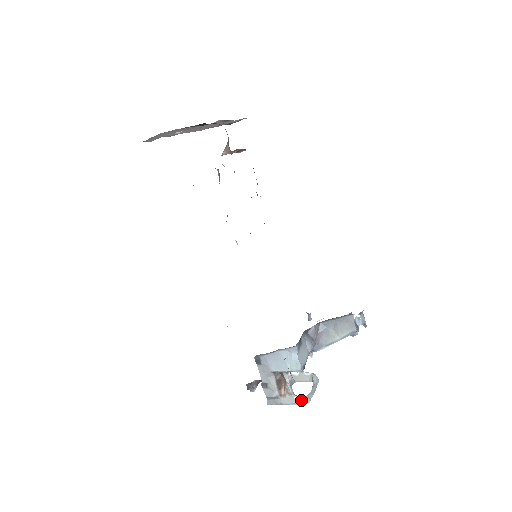
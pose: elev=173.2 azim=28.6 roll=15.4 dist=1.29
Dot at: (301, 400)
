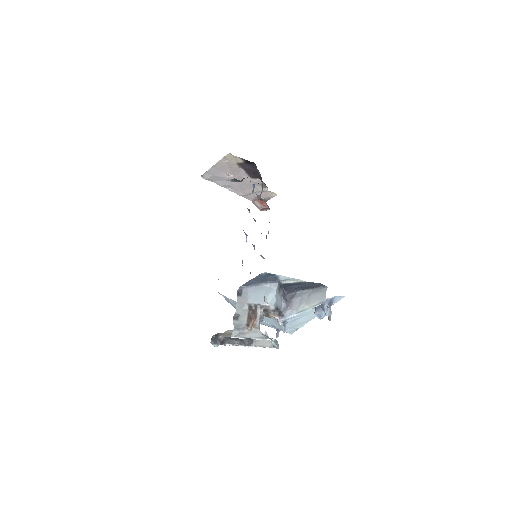
Dot at: (264, 335)
